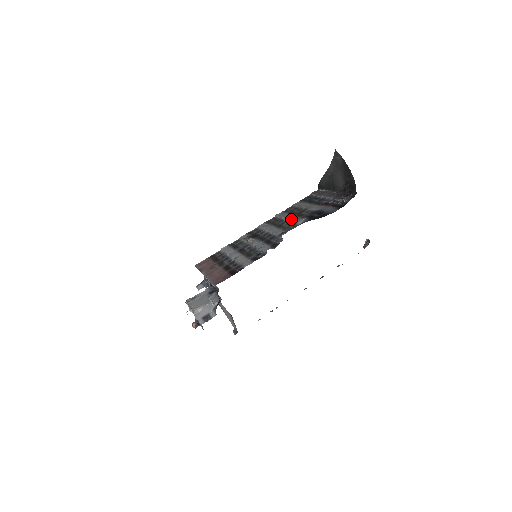
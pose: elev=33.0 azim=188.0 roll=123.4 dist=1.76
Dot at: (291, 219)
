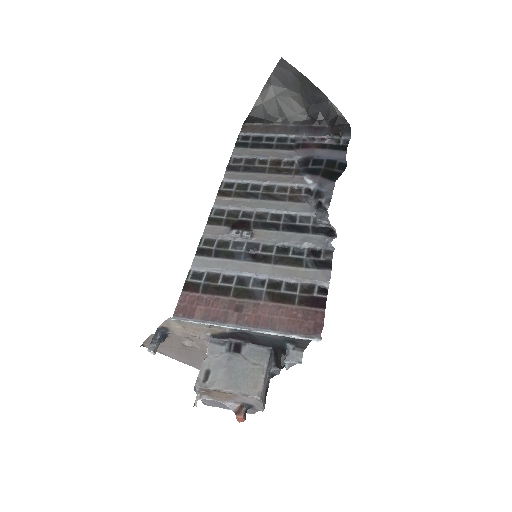
Dot at: (280, 181)
